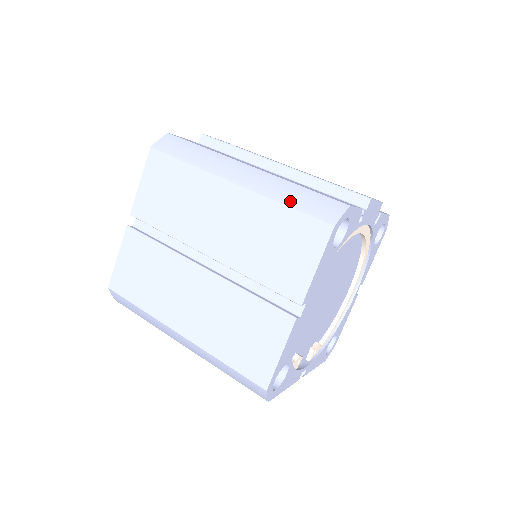
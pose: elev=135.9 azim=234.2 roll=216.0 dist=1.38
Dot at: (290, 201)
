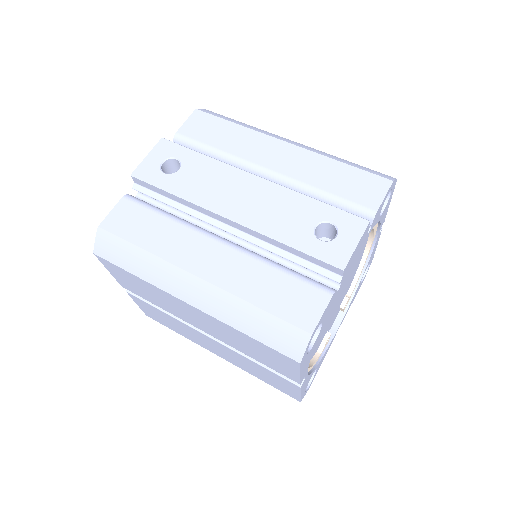
Dot at: (250, 331)
